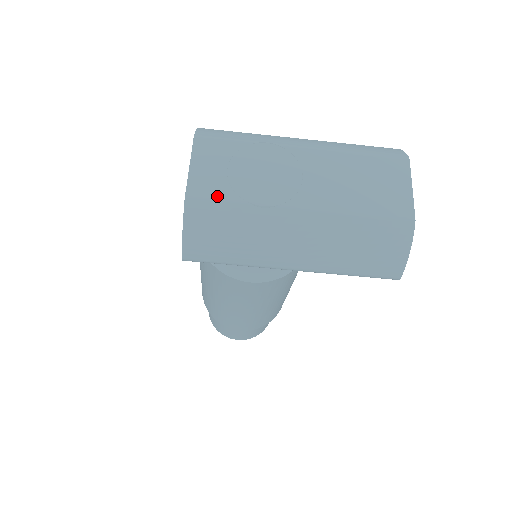
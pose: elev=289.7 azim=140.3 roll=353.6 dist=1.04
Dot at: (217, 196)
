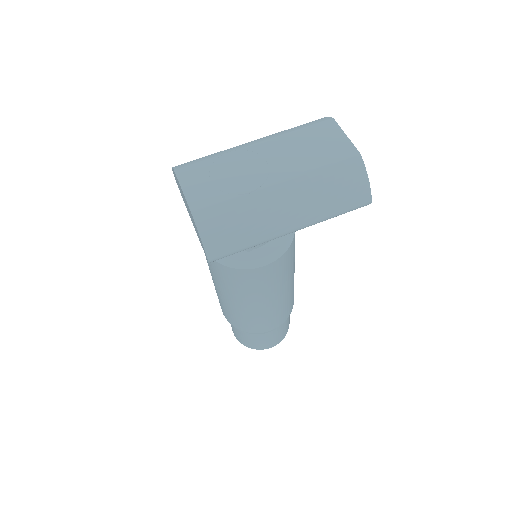
Dot at: (213, 200)
